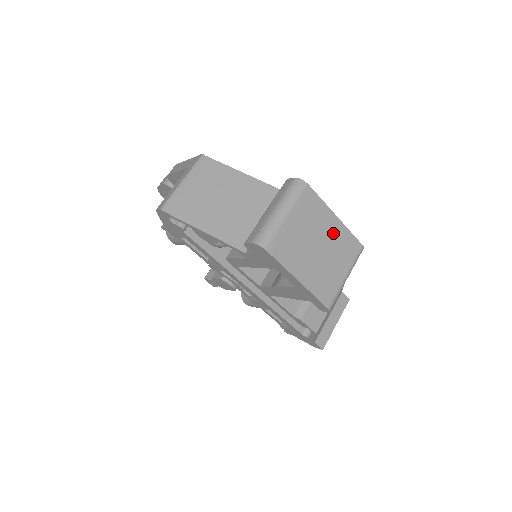
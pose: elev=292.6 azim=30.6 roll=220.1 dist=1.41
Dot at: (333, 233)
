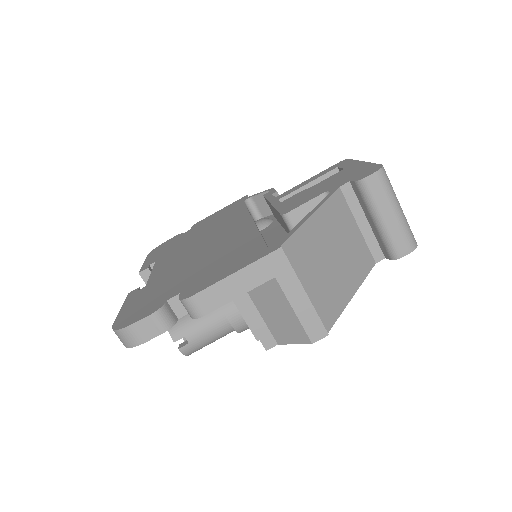
Dot at: occluded
